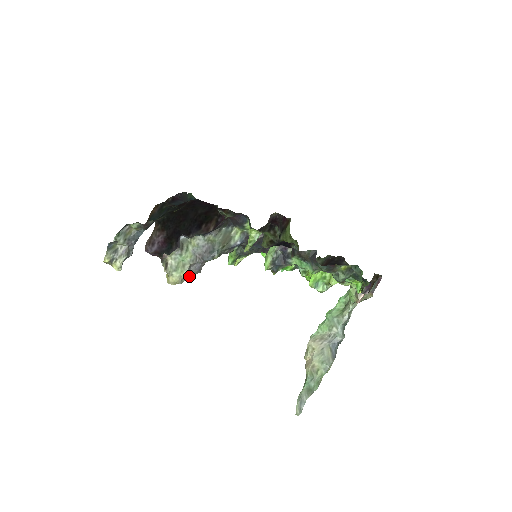
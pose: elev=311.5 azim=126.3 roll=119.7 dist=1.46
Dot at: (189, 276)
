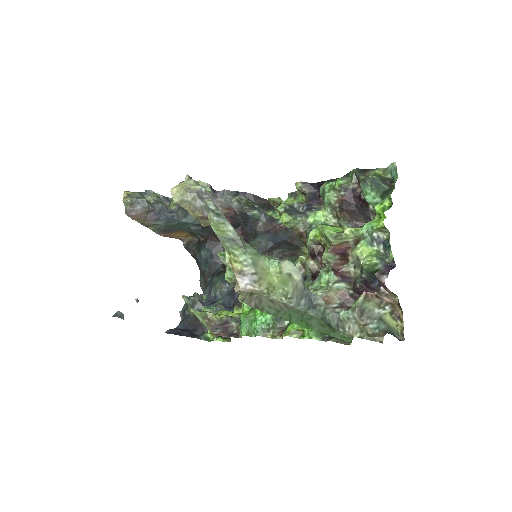
Dot at: (197, 193)
